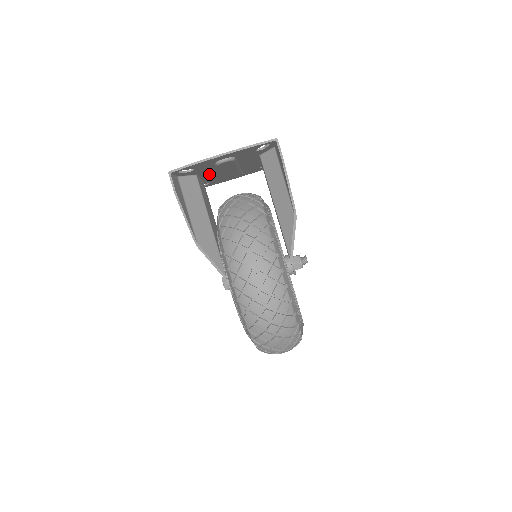
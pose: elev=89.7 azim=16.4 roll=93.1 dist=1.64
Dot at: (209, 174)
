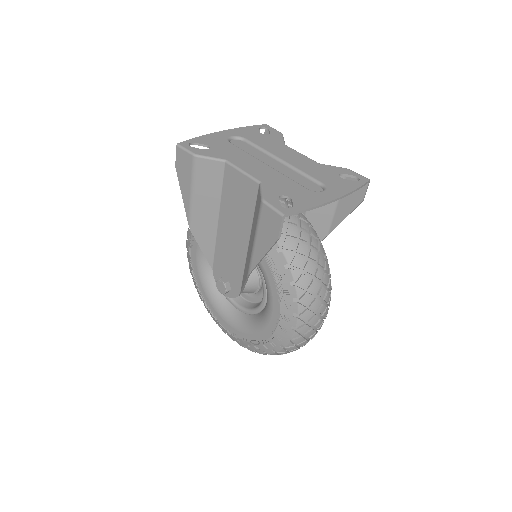
Dot at: (256, 170)
